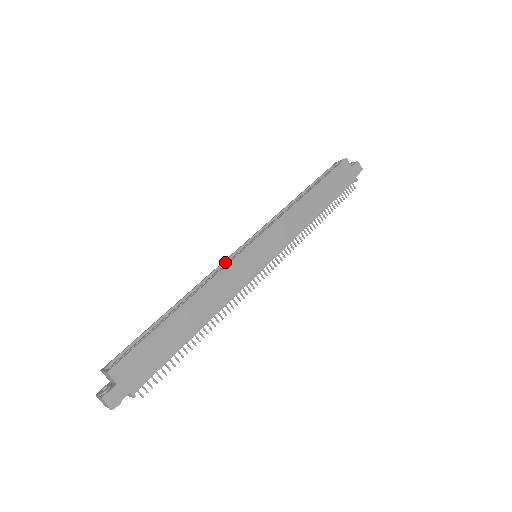
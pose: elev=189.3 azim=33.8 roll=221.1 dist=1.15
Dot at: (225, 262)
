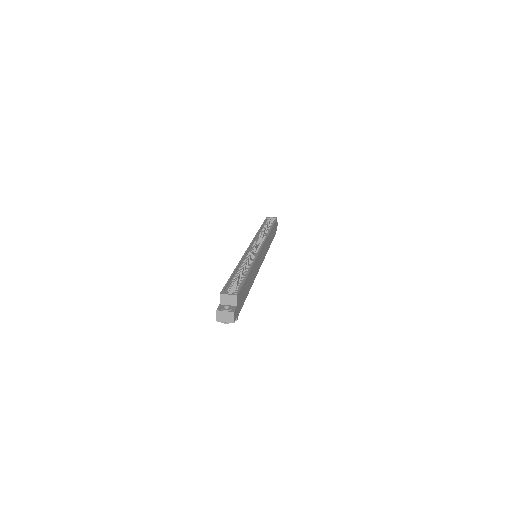
Dot at: (247, 252)
